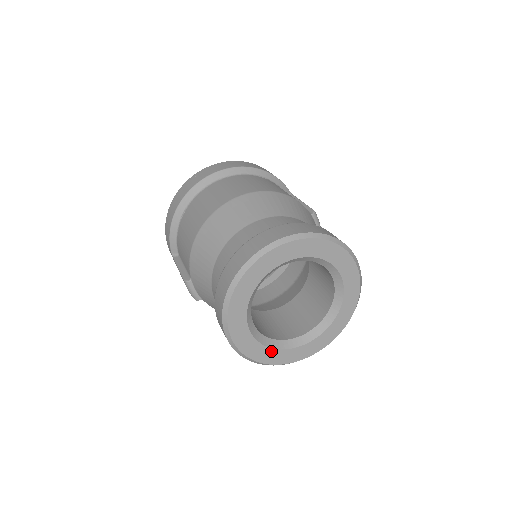
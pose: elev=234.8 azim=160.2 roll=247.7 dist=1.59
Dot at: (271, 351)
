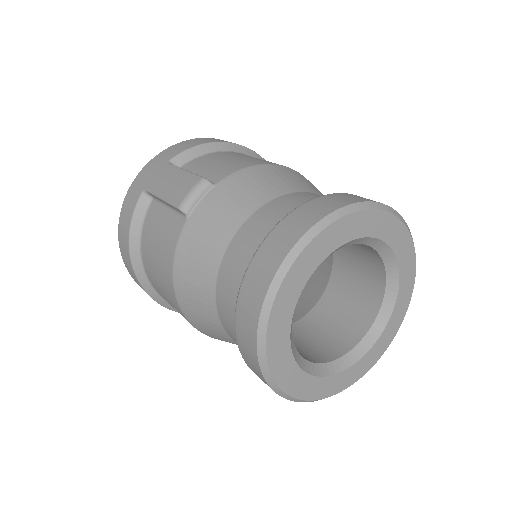
Dot at: (287, 324)
